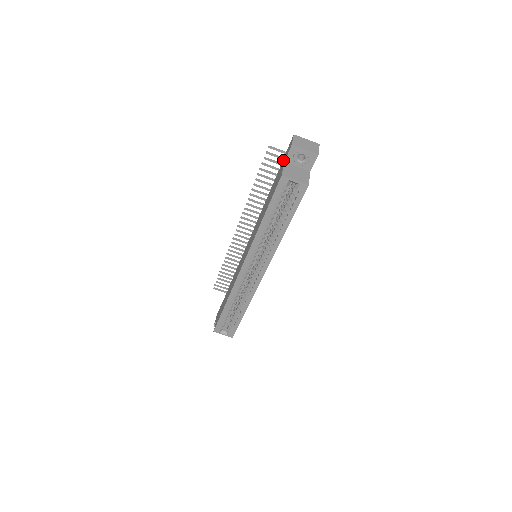
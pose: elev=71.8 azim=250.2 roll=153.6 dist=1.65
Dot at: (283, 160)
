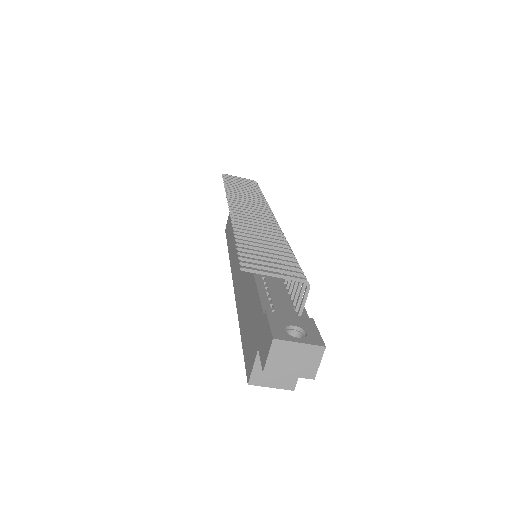
Dot at: (261, 324)
